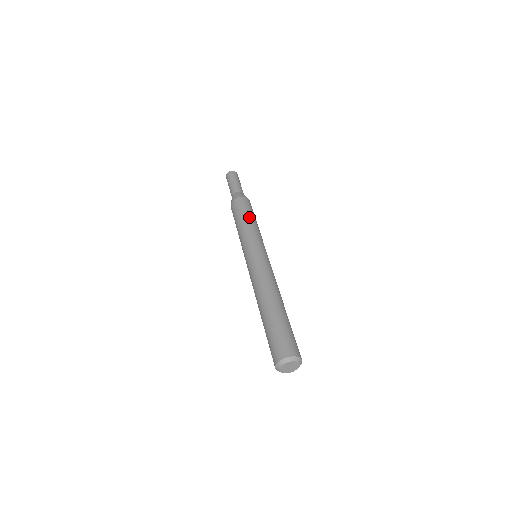
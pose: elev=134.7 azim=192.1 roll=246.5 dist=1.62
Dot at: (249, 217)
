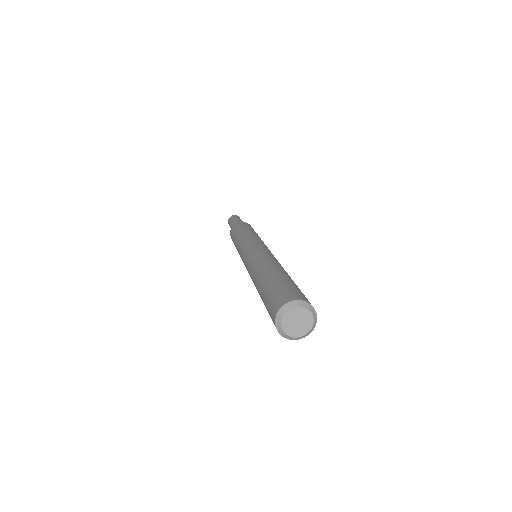
Dot at: (252, 230)
